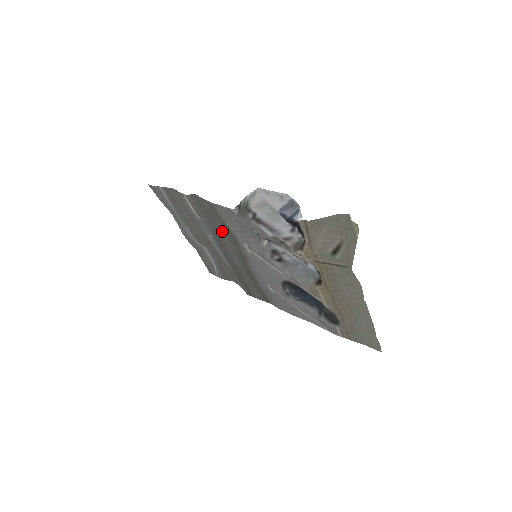
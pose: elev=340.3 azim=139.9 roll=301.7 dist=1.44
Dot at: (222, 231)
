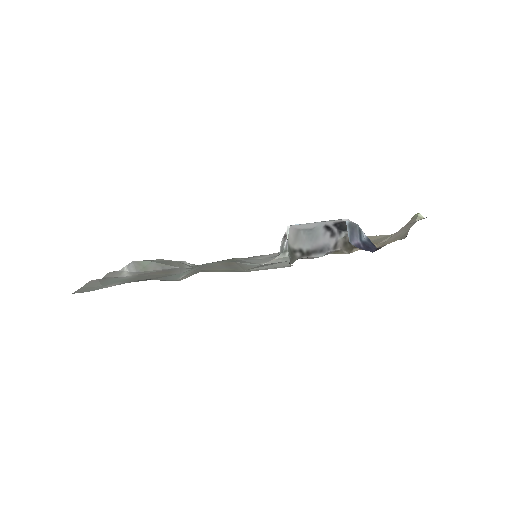
Dot at: occluded
